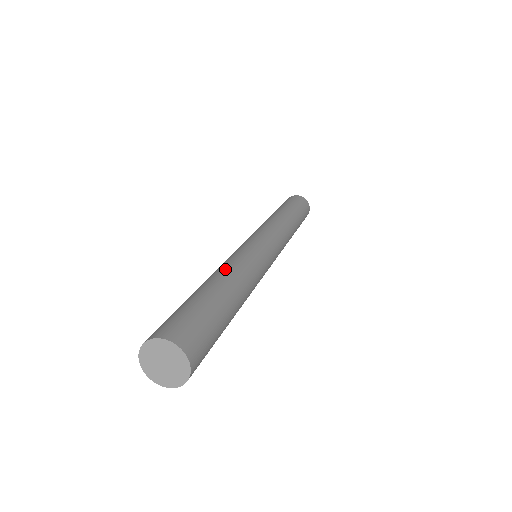
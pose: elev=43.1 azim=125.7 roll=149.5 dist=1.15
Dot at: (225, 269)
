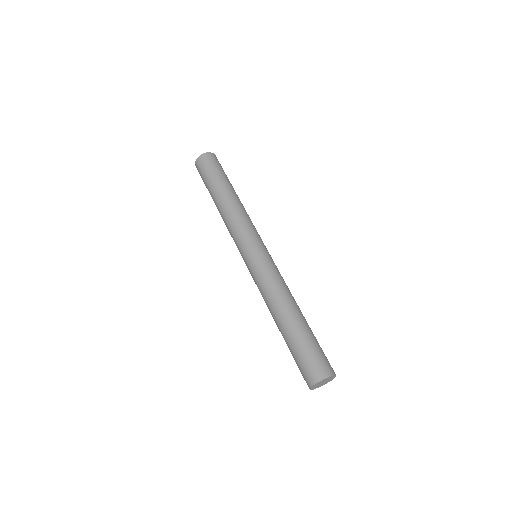
Dot at: (271, 307)
